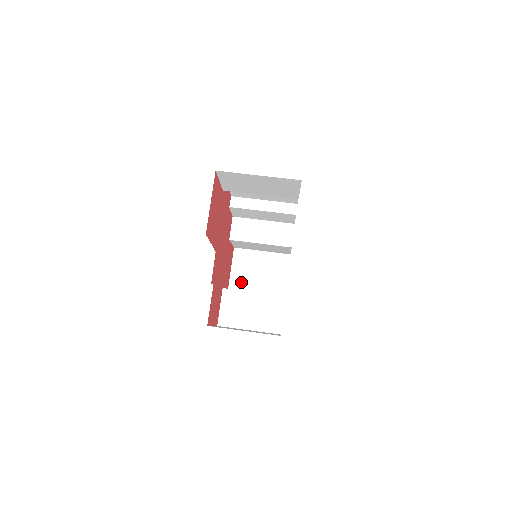
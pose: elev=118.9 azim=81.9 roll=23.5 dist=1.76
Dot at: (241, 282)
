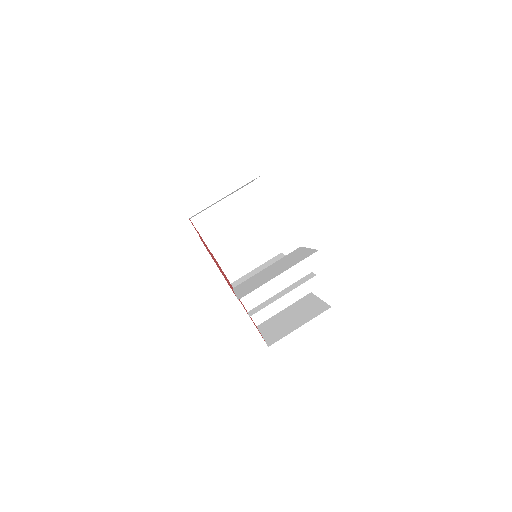
Dot at: (237, 270)
